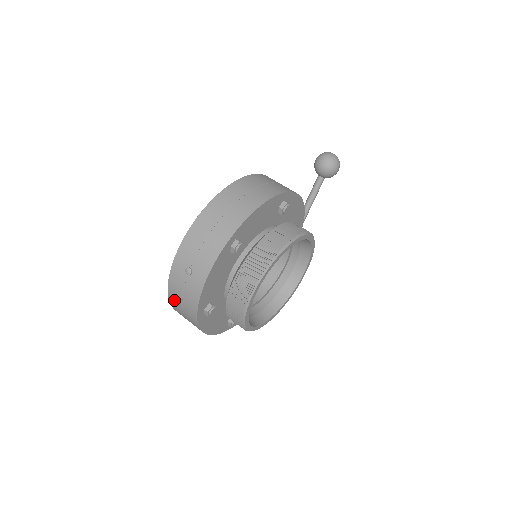
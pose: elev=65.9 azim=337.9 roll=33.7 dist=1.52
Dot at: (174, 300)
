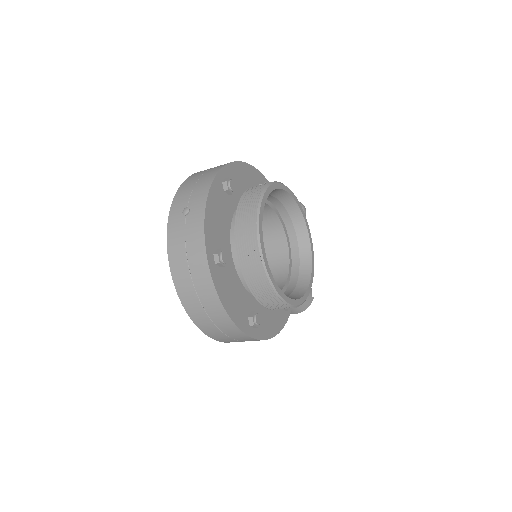
Dot at: (177, 266)
